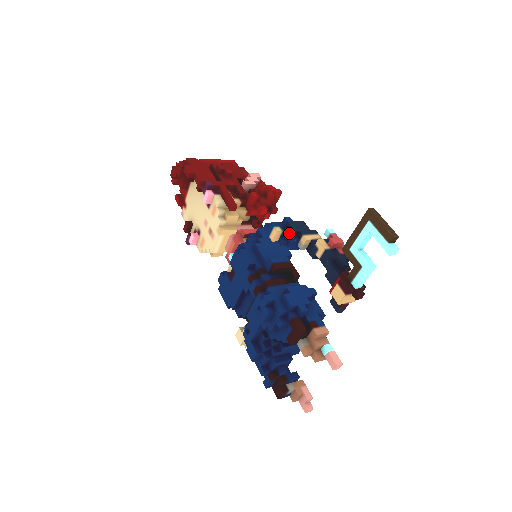
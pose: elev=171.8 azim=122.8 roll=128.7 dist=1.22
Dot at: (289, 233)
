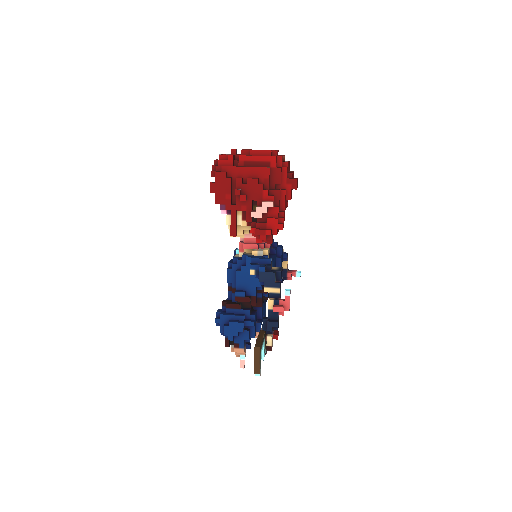
Dot at: (260, 277)
